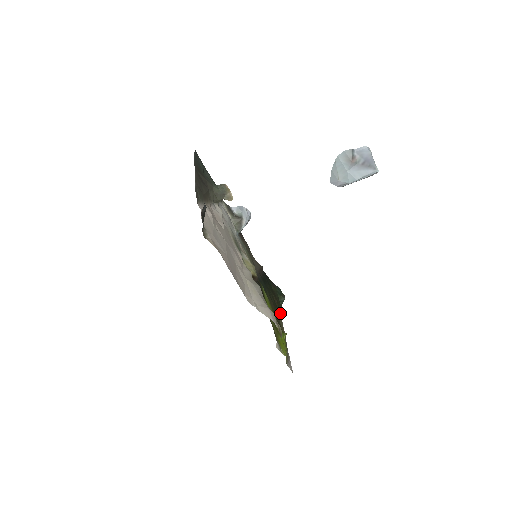
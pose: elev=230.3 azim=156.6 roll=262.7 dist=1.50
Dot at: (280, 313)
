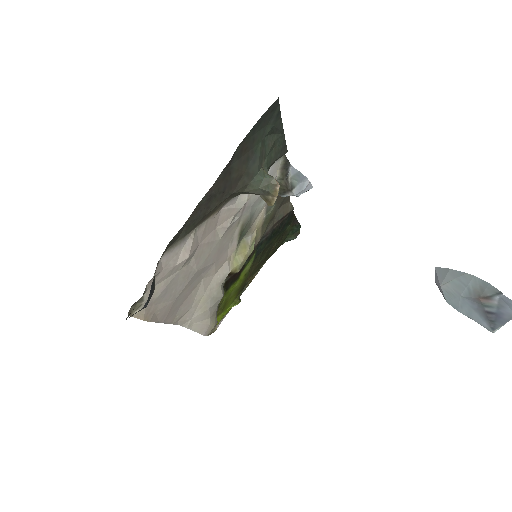
Dot at: (270, 256)
